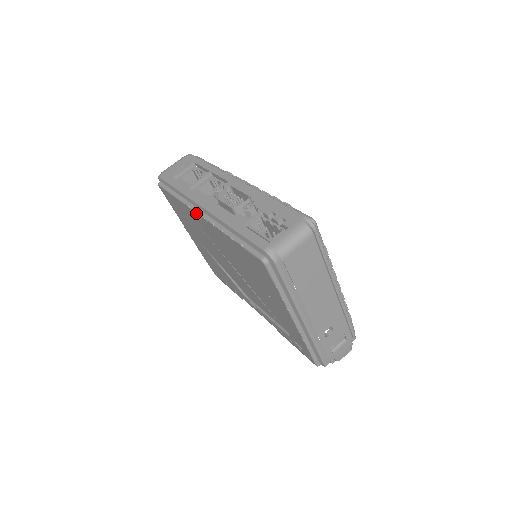
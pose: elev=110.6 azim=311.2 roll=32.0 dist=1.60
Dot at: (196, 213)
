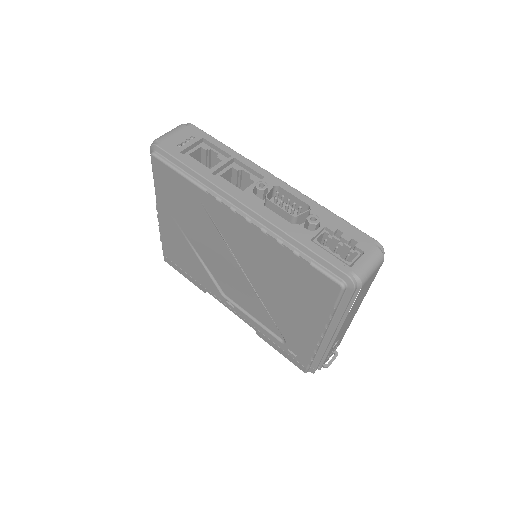
Dot at: (228, 208)
